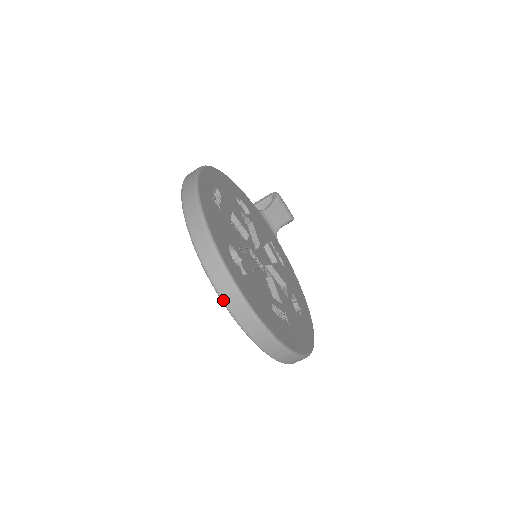
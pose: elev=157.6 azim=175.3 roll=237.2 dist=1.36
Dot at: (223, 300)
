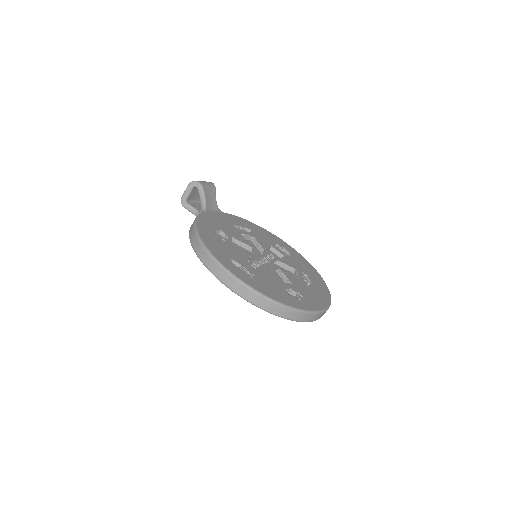
Dot at: occluded
